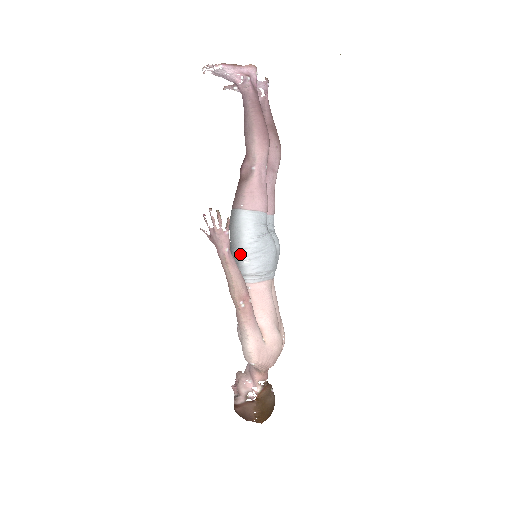
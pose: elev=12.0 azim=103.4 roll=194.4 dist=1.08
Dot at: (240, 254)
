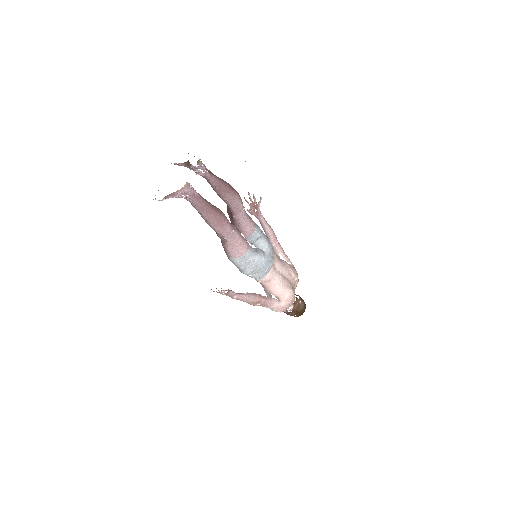
Dot at: (245, 274)
